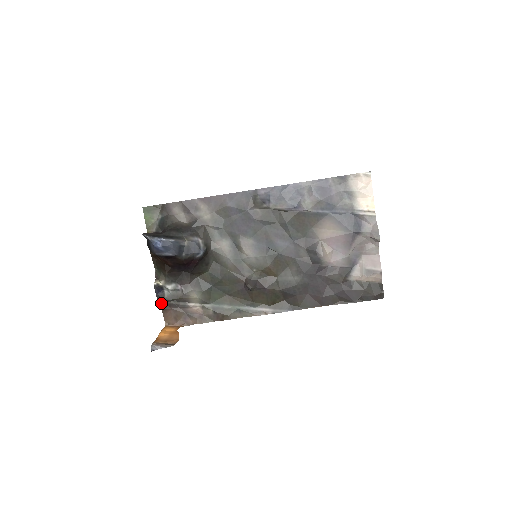
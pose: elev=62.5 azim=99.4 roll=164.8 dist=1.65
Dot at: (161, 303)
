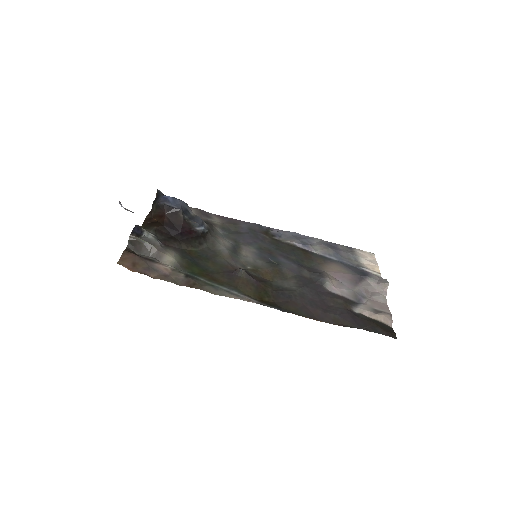
Dot at: (127, 247)
